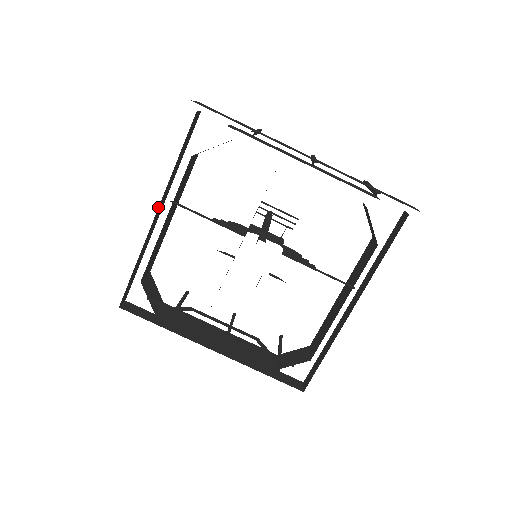
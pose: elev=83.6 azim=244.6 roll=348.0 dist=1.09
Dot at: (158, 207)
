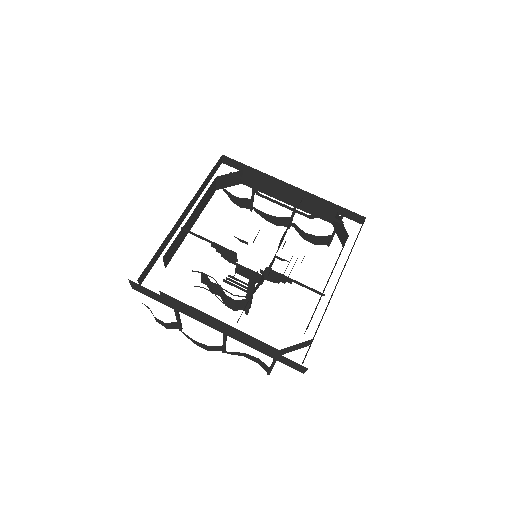
Dot at: (187, 206)
